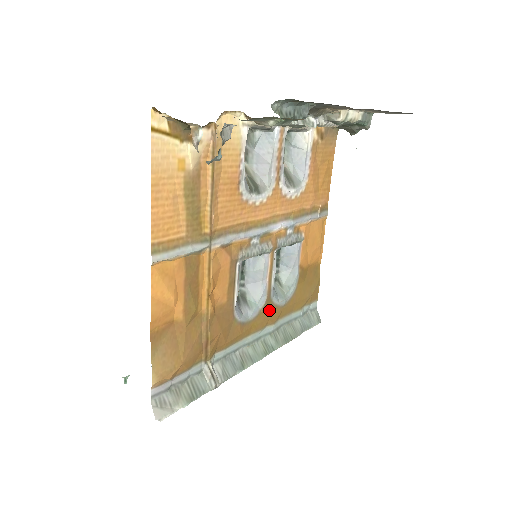
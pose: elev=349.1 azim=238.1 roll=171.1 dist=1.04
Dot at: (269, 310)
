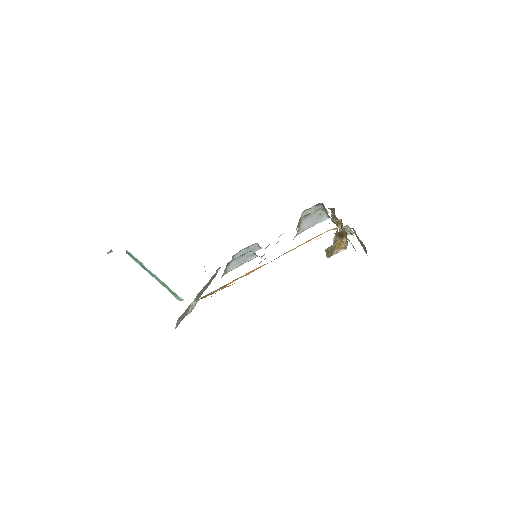
Dot at: occluded
